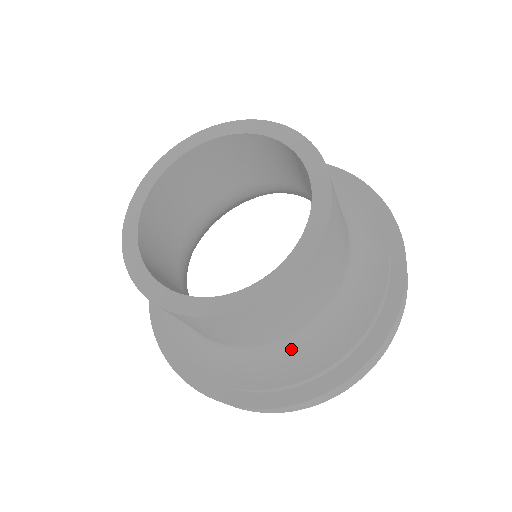
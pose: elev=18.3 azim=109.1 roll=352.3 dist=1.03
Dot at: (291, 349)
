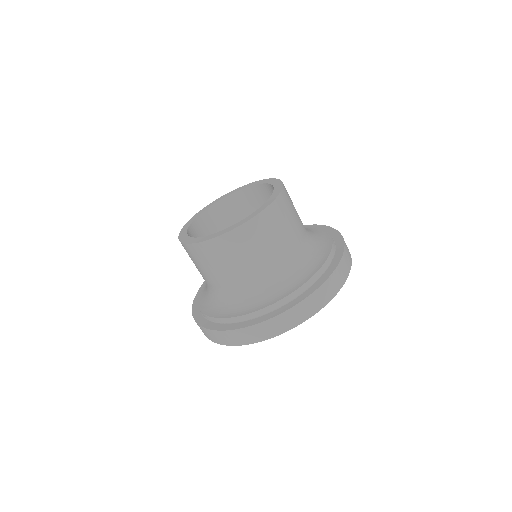
Dot at: (238, 298)
